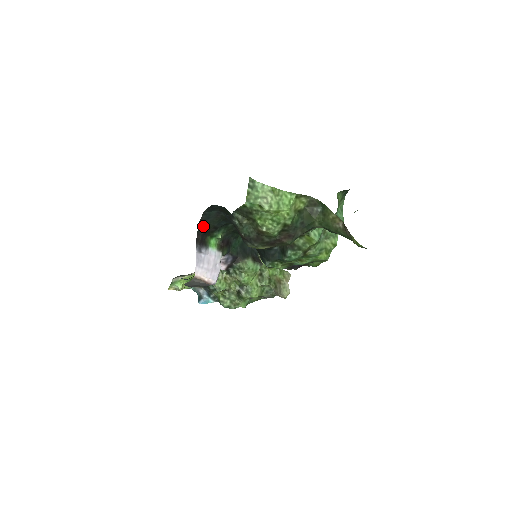
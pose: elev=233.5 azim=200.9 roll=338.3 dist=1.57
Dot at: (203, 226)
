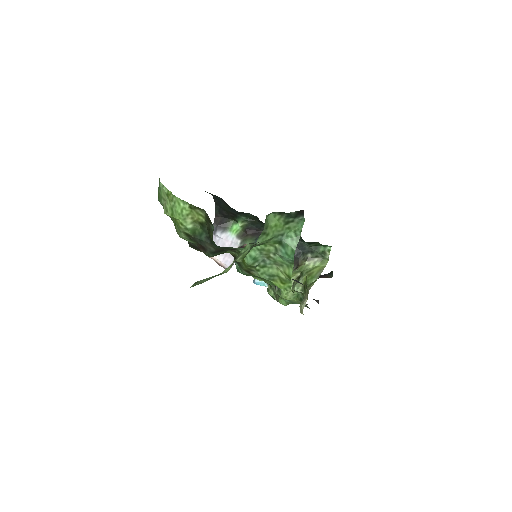
Dot at: (221, 209)
